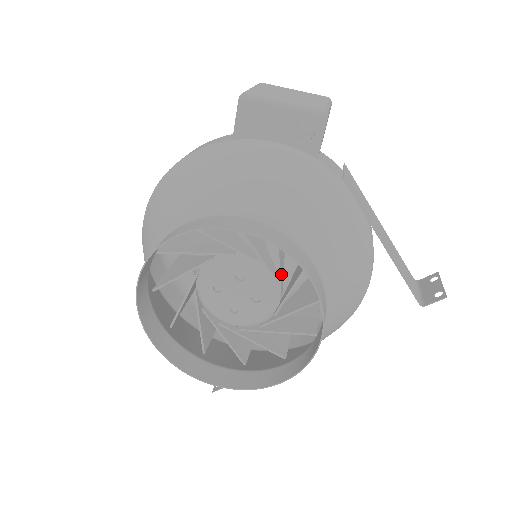
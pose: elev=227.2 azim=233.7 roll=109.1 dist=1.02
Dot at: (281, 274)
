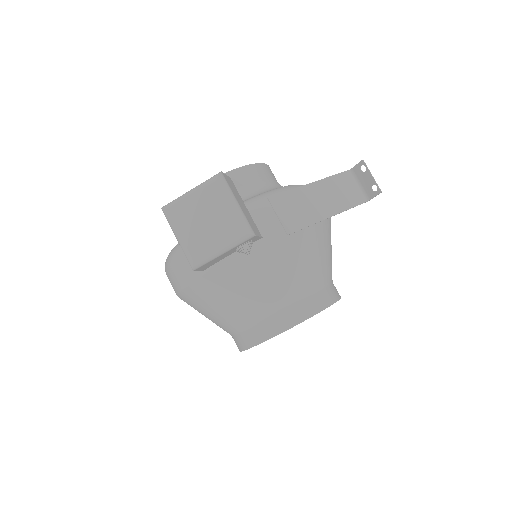
Dot at: occluded
